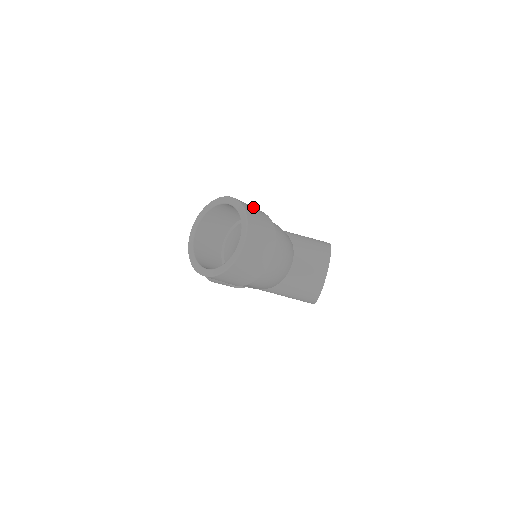
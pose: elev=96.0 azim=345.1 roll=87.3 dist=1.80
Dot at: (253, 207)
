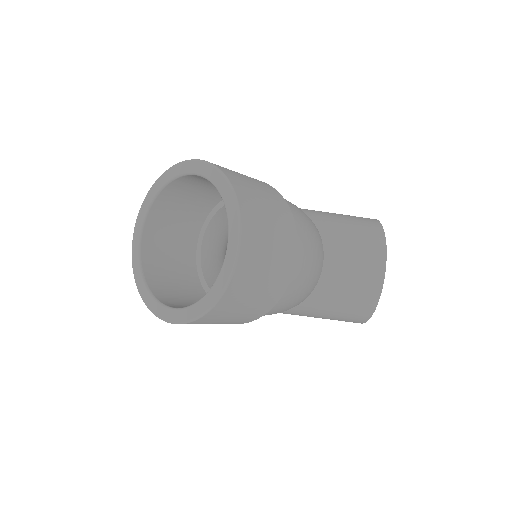
Dot at: occluded
